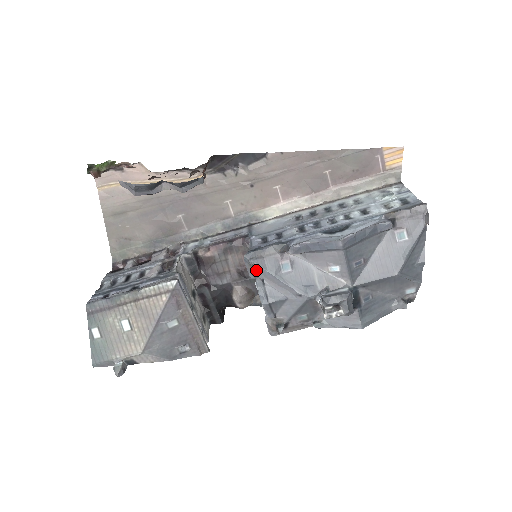
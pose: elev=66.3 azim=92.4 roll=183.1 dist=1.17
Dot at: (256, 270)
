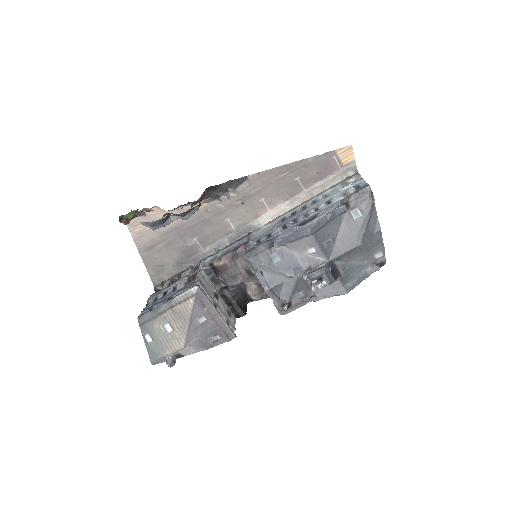
Dot at: (254, 265)
